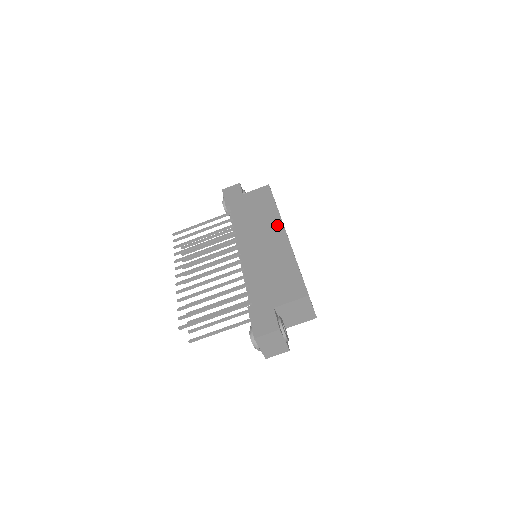
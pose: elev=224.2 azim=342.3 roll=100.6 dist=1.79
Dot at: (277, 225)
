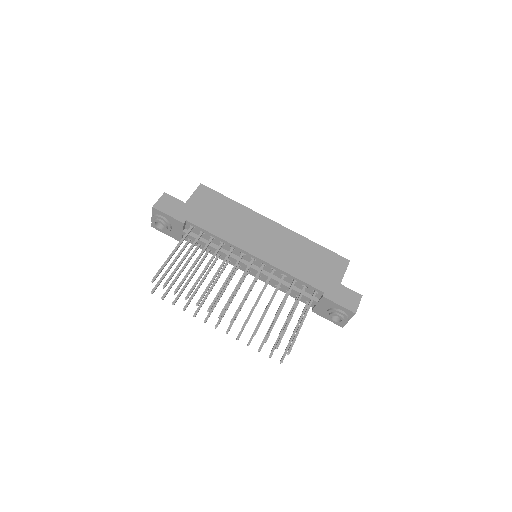
Dot at: (260, 219)
